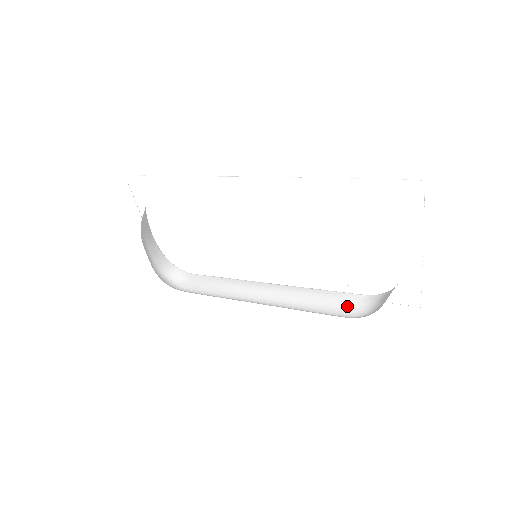
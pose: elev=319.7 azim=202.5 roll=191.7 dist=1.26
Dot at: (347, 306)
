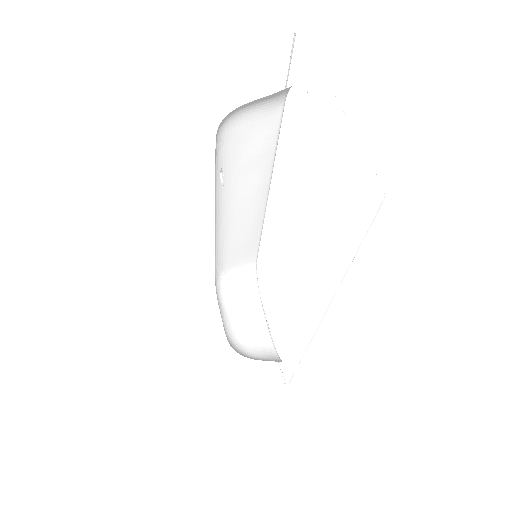
Dot at: occluded
